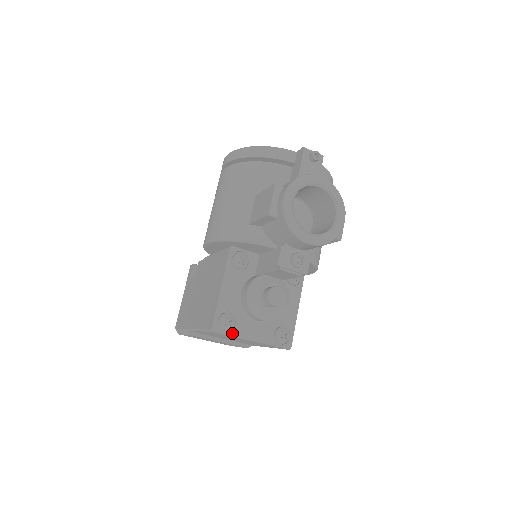
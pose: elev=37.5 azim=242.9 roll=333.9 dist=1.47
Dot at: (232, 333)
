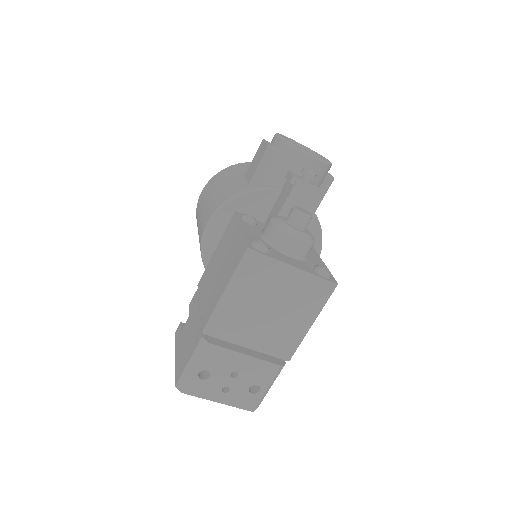
Dot at: (270, 256)
